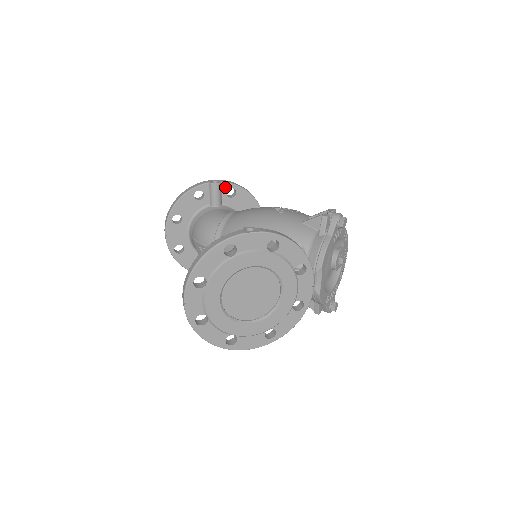
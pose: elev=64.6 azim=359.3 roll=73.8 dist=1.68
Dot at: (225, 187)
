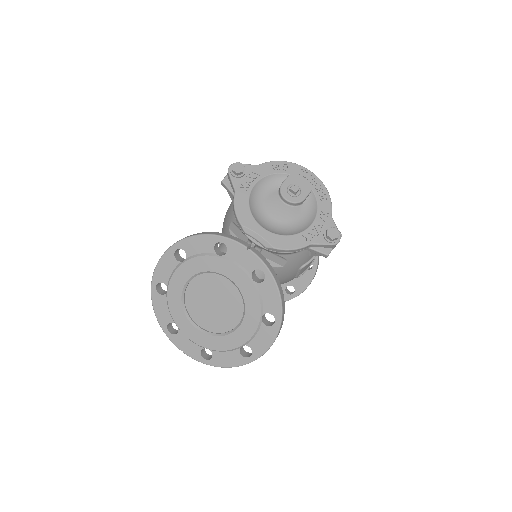
Dot at: occluded
